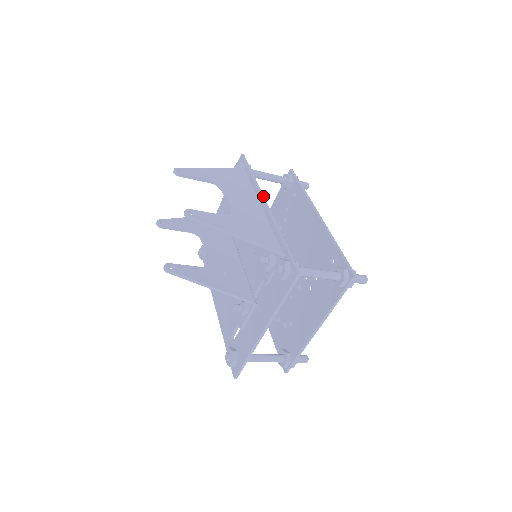
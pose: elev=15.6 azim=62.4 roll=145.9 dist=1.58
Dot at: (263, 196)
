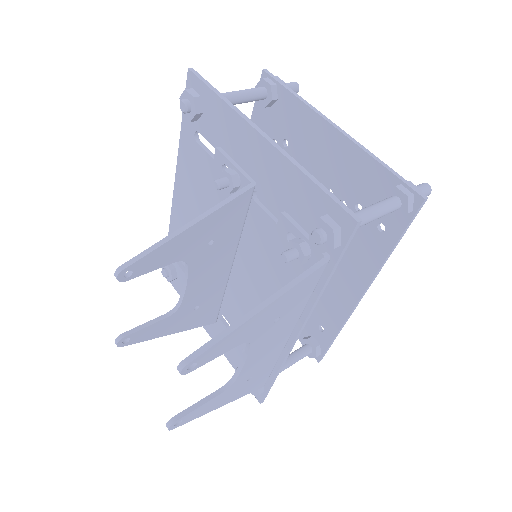
Dot at: (306, 322)
